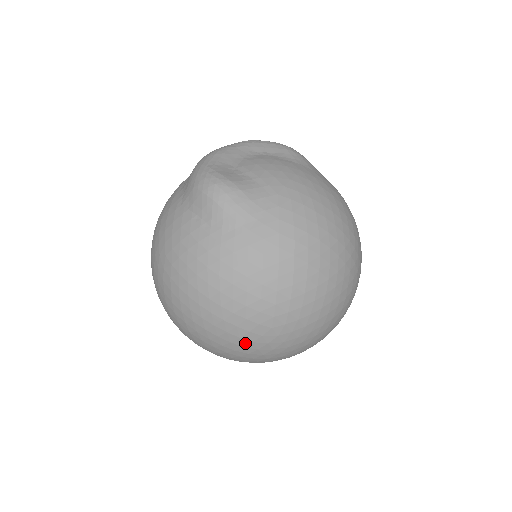
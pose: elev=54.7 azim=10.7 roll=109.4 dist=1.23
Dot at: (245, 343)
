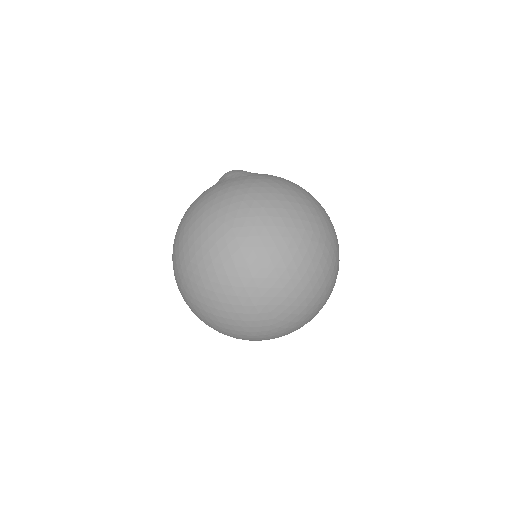
Dot at: (211, 245)
